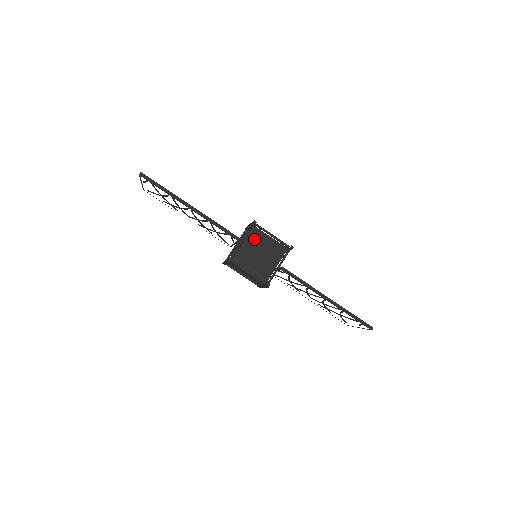
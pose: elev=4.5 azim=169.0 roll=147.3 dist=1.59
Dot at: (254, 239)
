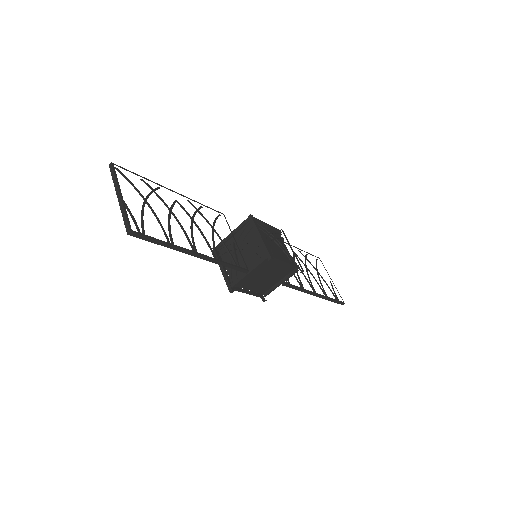
Dot at: (263, 266)
